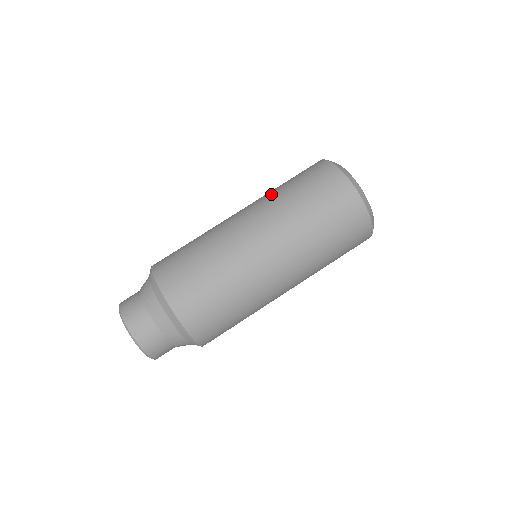
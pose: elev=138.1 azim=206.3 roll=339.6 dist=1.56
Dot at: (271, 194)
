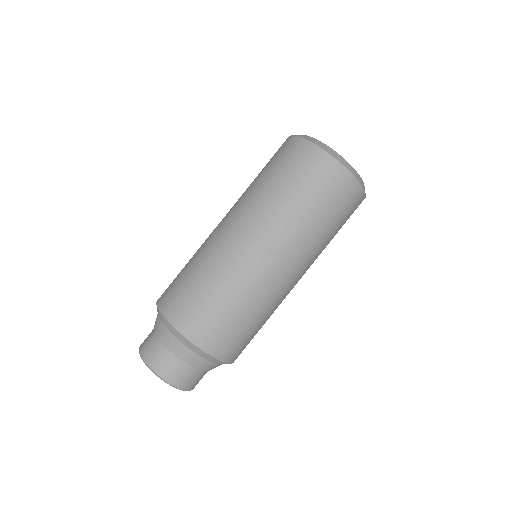
Dot at: (259, 196)
